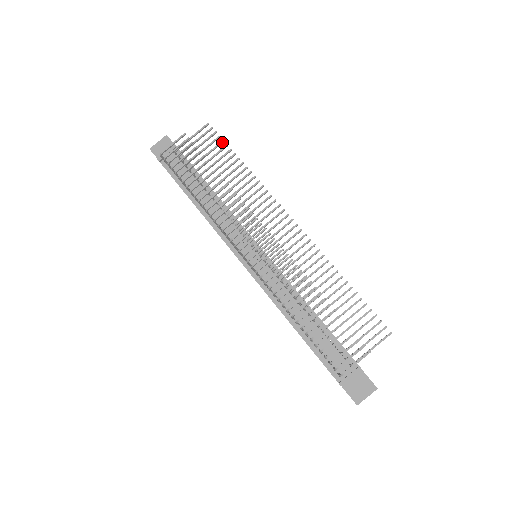
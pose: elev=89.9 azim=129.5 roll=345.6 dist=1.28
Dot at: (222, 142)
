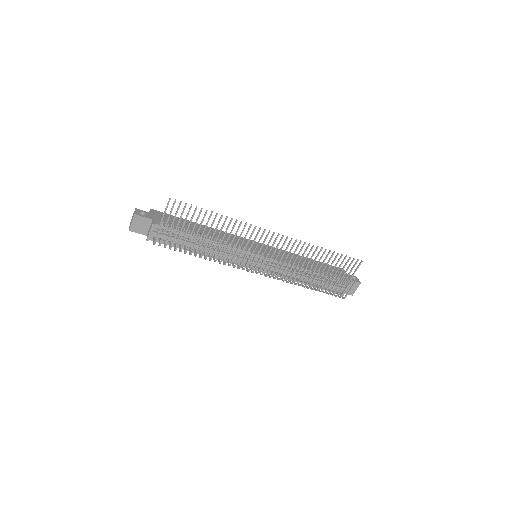
Dot at: (191, 207)
